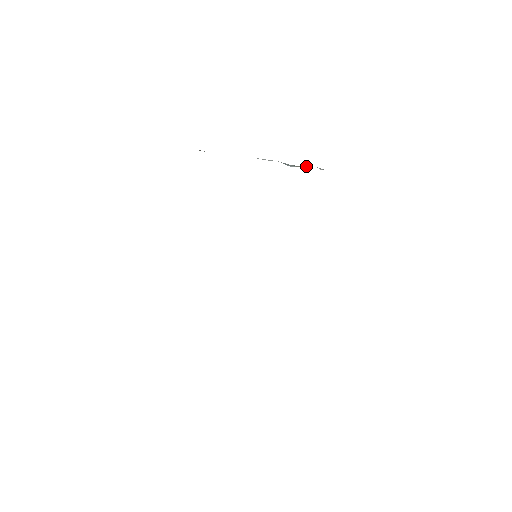
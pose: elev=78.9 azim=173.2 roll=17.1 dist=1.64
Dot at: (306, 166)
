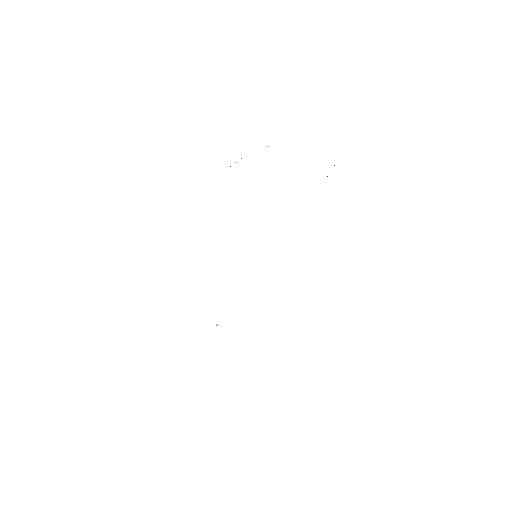
Dot at: occluded
